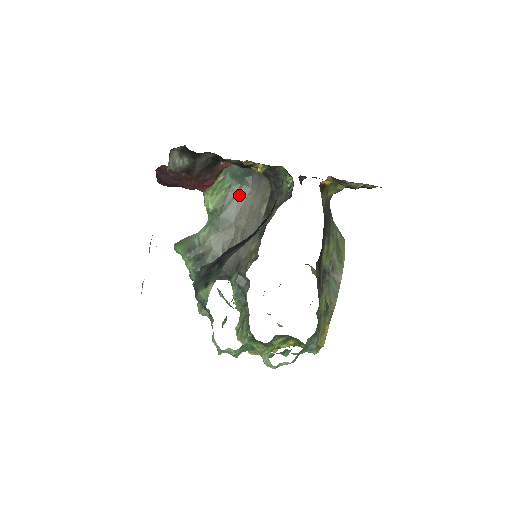
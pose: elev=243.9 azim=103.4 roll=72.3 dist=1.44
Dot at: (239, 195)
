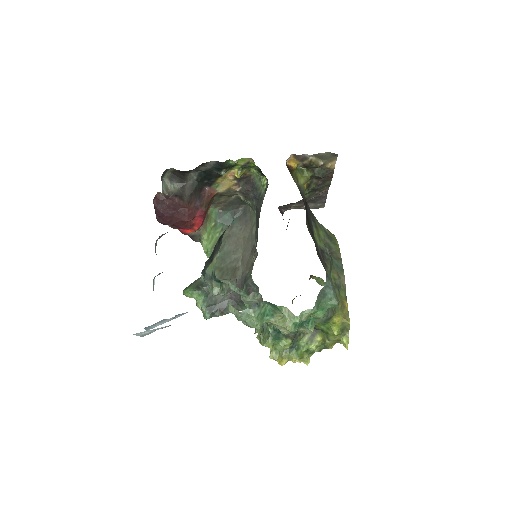
Dot at: (232, 234)
